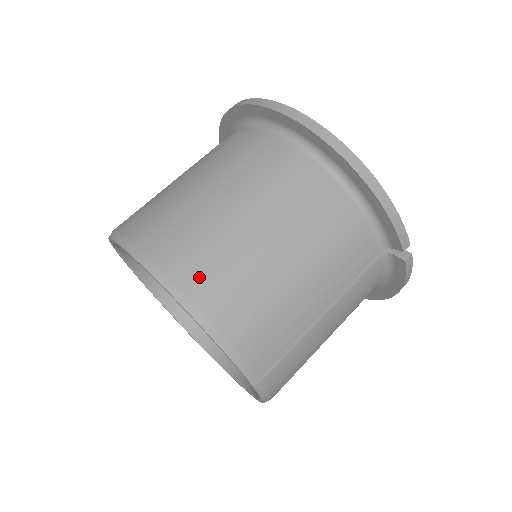
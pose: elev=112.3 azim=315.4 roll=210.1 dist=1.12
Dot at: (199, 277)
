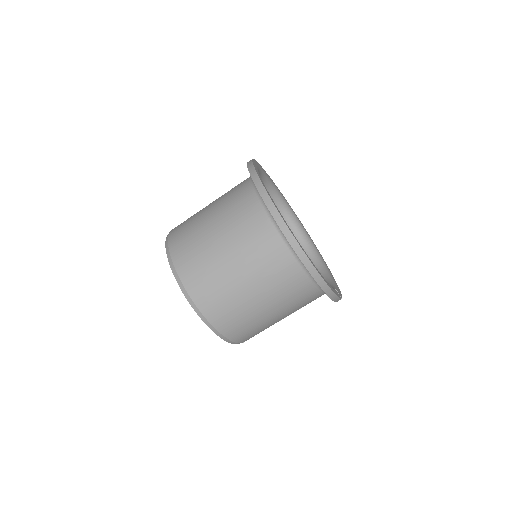
Dot at: (220, 319)
